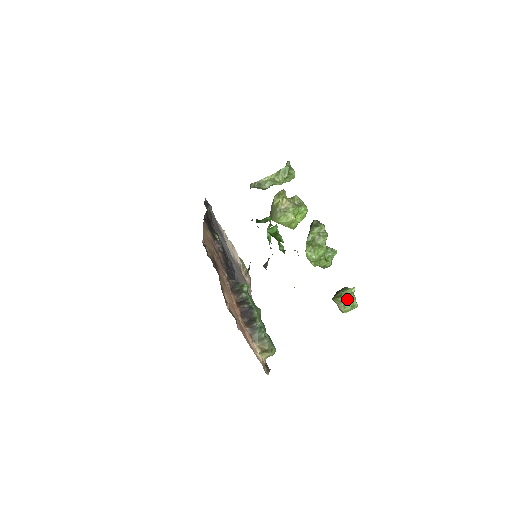
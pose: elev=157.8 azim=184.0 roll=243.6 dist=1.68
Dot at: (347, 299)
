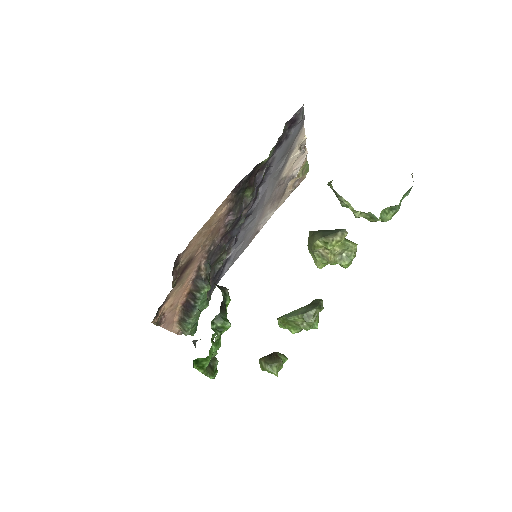
Dot at: occluded
